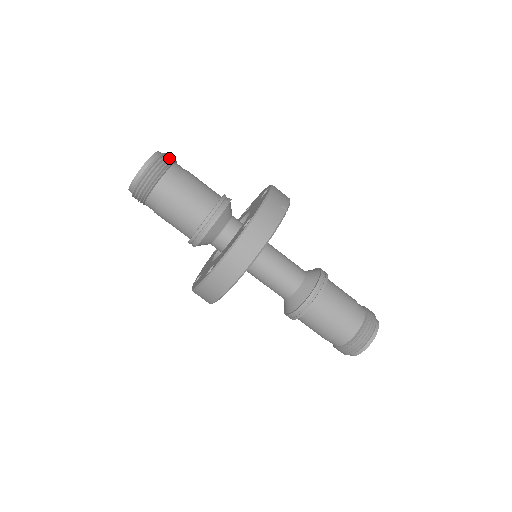
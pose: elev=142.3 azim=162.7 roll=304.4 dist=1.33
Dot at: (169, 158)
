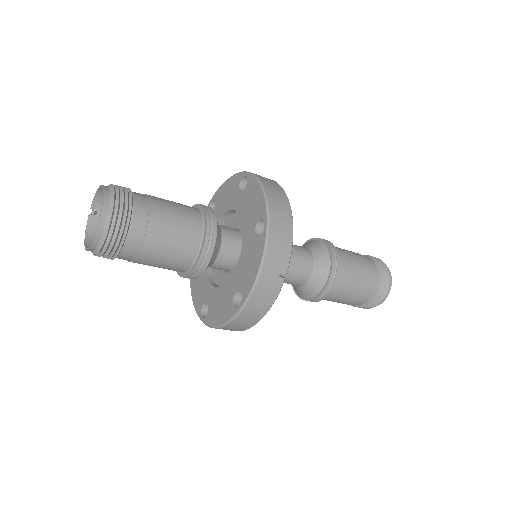
Dot at: (121, 218)
